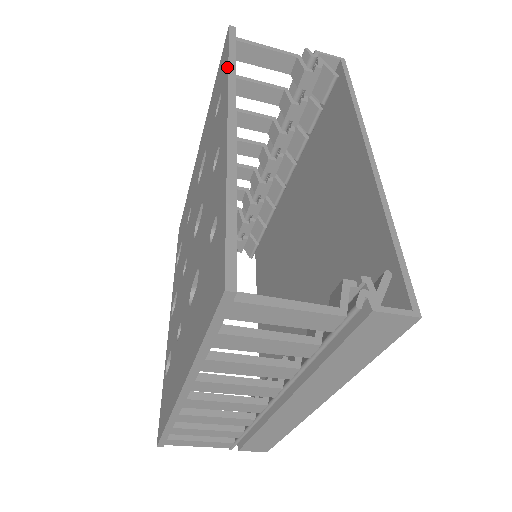
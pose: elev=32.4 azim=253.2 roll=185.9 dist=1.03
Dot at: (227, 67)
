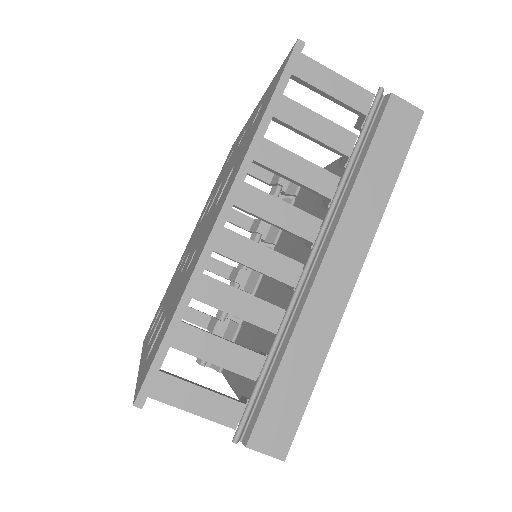
Dot at: (240, 132)
